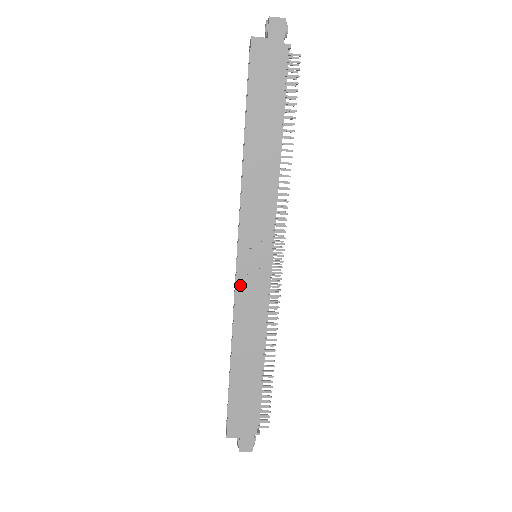
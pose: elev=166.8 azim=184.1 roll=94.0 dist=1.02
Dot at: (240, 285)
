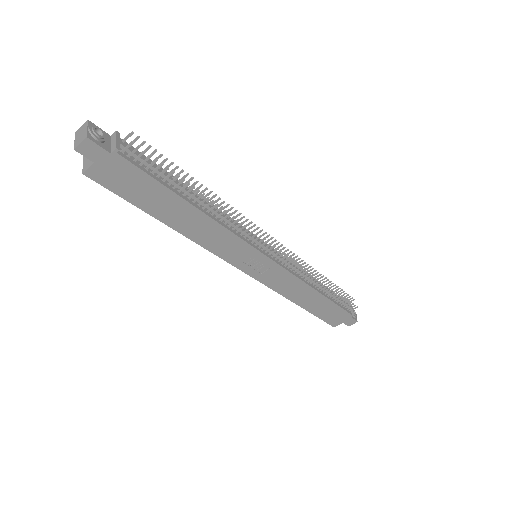
Dot at: (263, 280)
